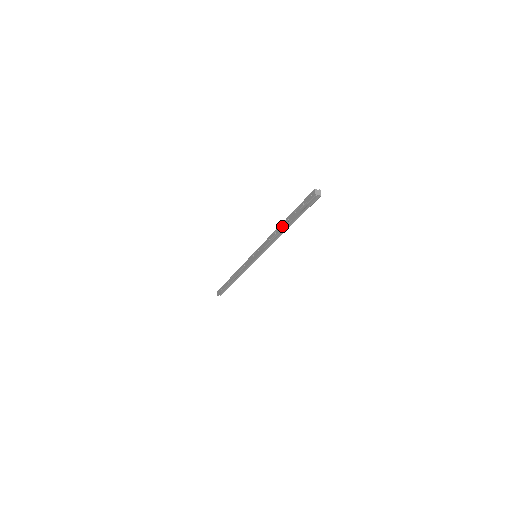
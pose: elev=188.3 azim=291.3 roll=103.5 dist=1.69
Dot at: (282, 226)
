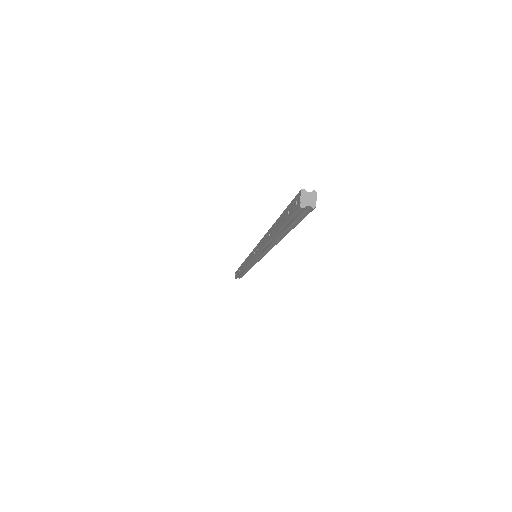
Dot at: (269, 234)
